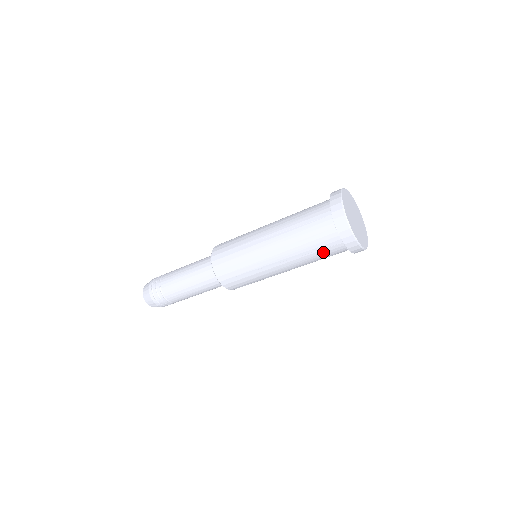
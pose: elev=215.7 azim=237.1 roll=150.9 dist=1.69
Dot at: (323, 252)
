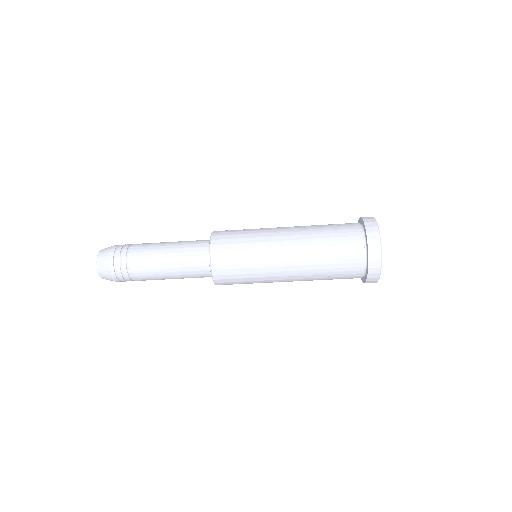
Dot at: (340, 254)
